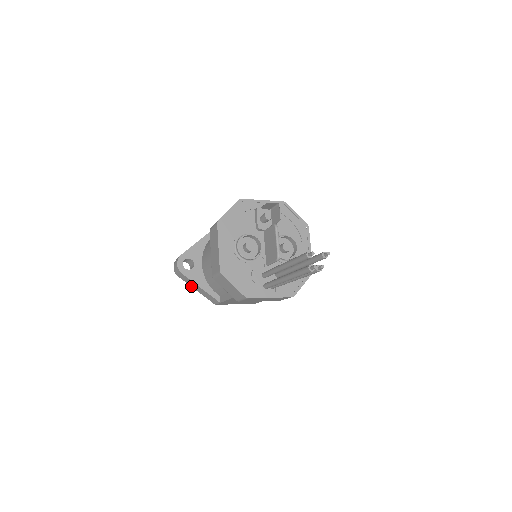
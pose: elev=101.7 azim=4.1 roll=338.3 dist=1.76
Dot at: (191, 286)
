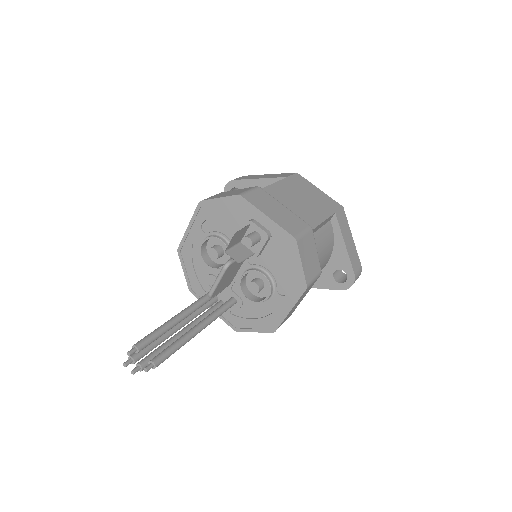
Dot at: occluded
